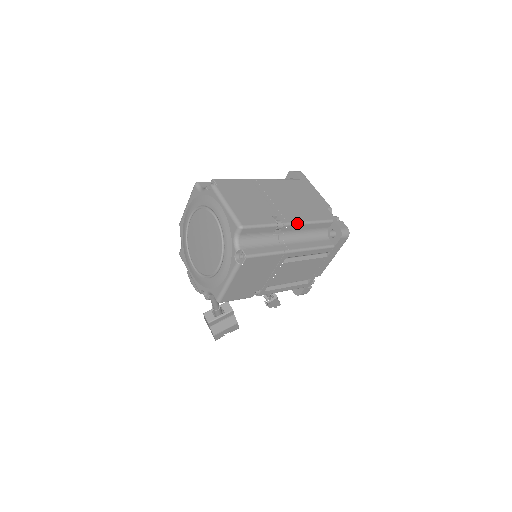
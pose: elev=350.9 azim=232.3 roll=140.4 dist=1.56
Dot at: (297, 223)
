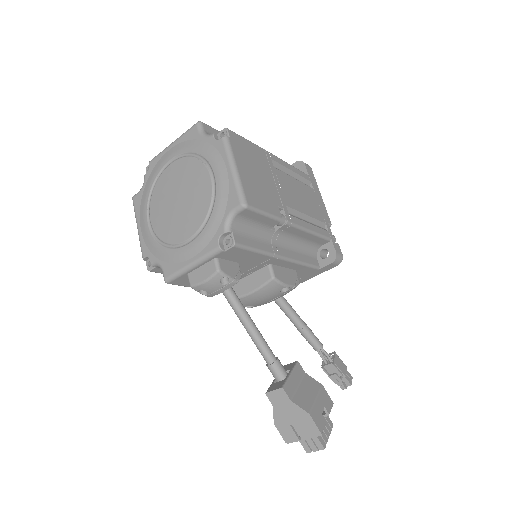
Dot at: occluded
